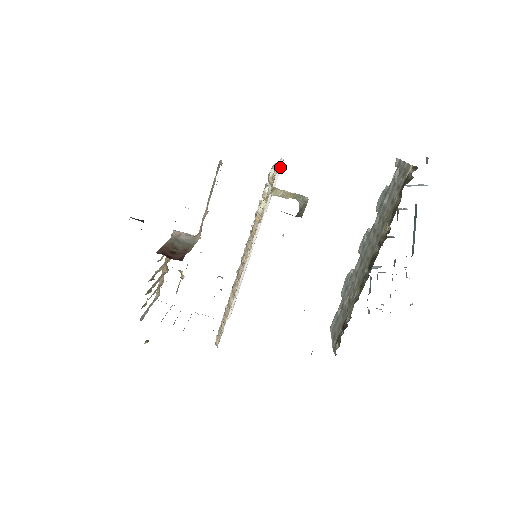
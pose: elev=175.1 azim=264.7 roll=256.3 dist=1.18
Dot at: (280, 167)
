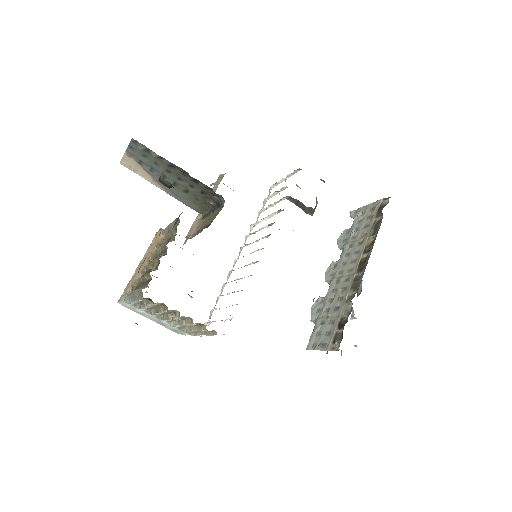
Dot at: occluded
